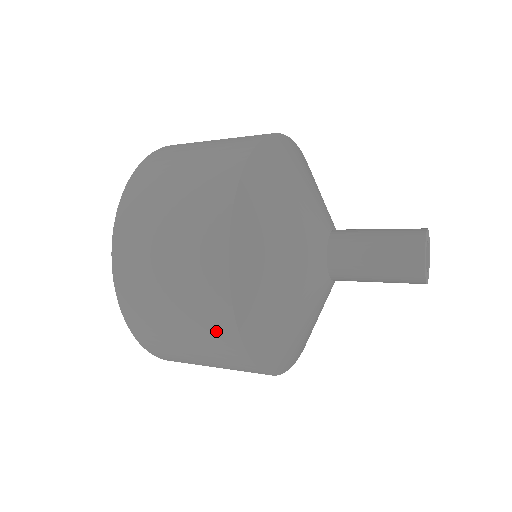
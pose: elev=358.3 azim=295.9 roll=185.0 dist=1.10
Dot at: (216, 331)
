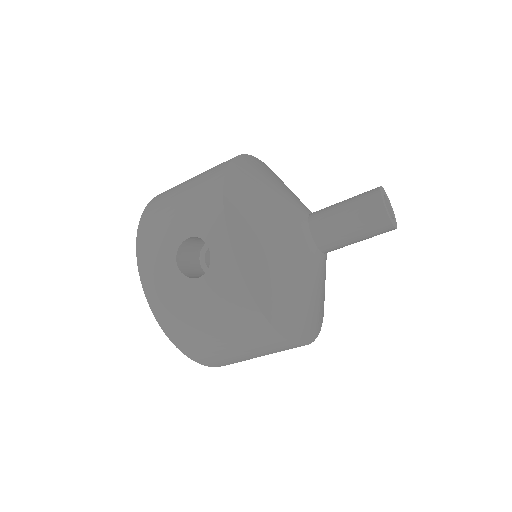
Dot at: (214, 170)
